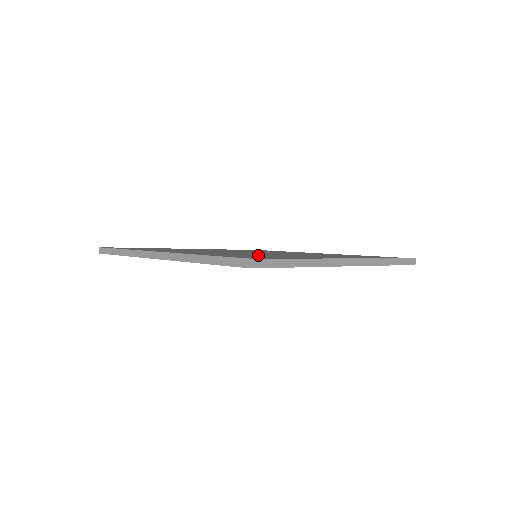
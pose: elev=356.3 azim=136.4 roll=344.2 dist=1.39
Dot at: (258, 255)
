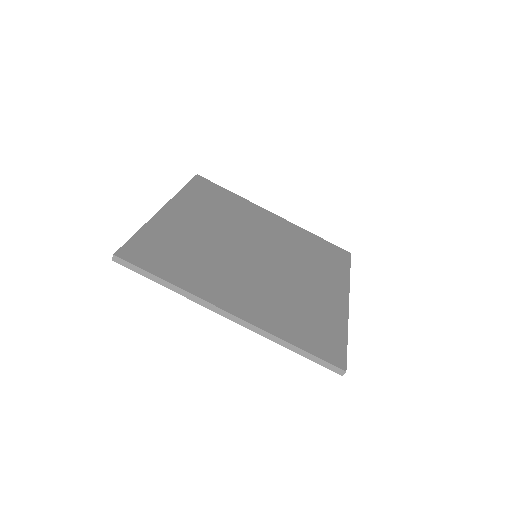
Dot at: (188, 256)
